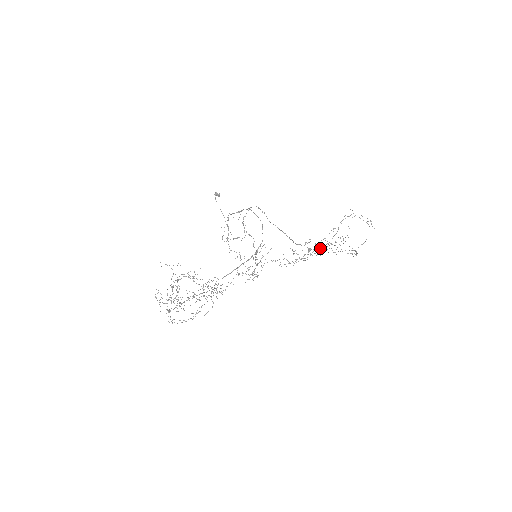
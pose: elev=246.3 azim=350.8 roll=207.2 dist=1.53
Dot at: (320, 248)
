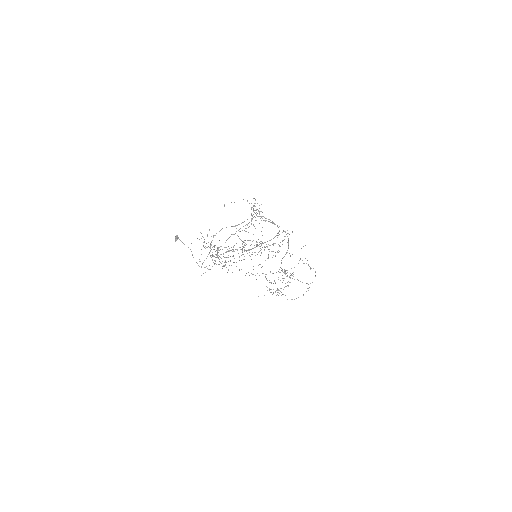
Dot at: occluded
